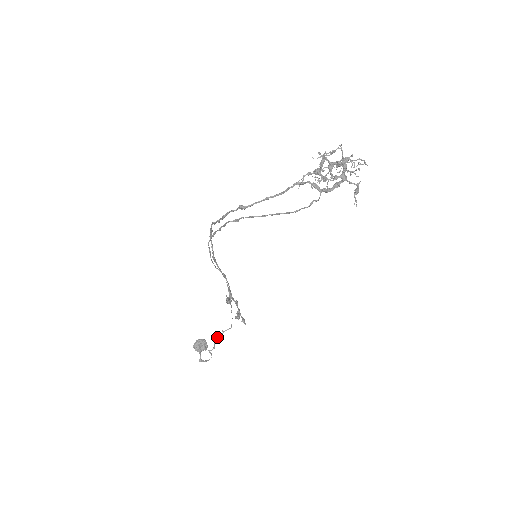
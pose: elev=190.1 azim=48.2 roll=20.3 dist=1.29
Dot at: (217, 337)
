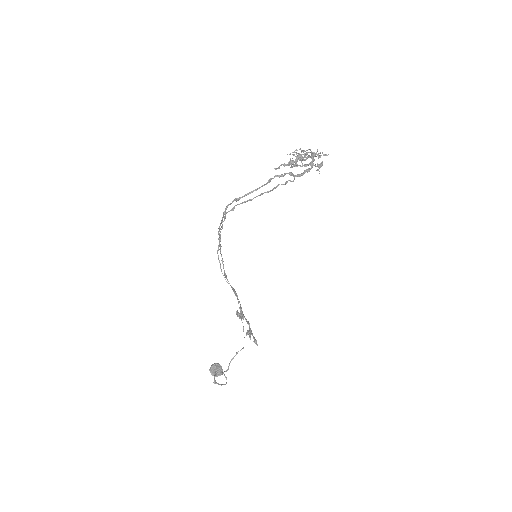
Dot at: occluded
